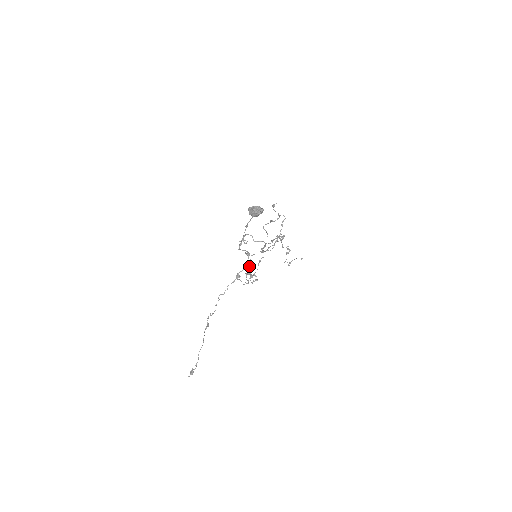
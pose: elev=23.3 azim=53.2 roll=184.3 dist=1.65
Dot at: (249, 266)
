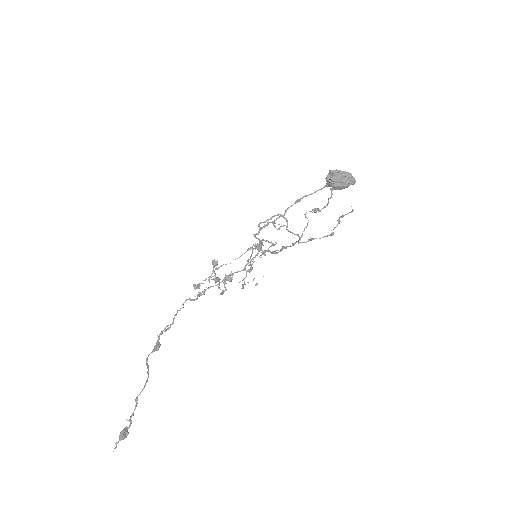
Dot at: occluded
